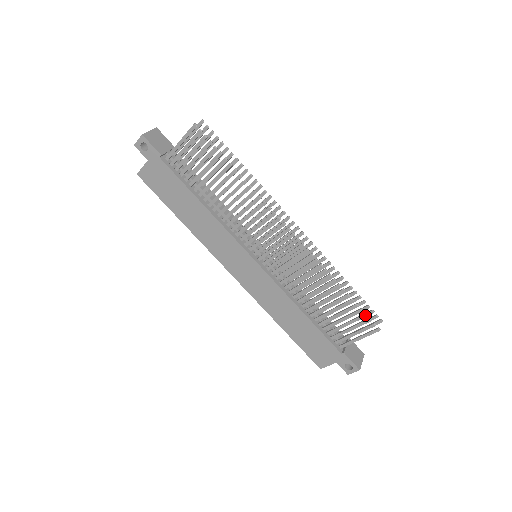
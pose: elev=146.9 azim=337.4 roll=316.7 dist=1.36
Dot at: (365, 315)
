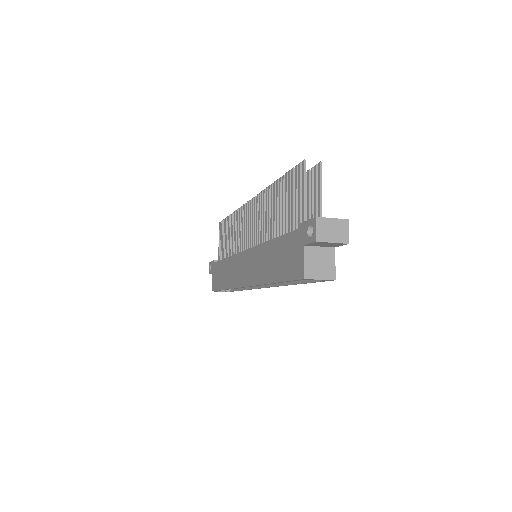
Dot at: (292, 170)
